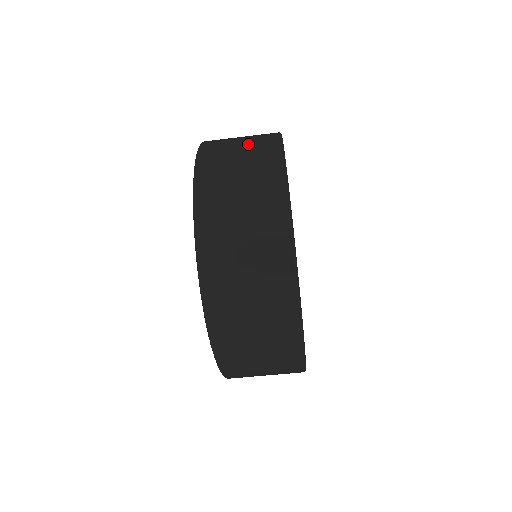
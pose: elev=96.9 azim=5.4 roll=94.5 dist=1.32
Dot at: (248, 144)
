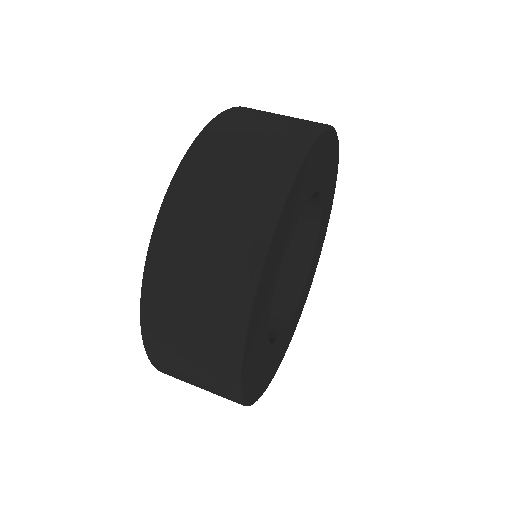
Dot at: occluded
